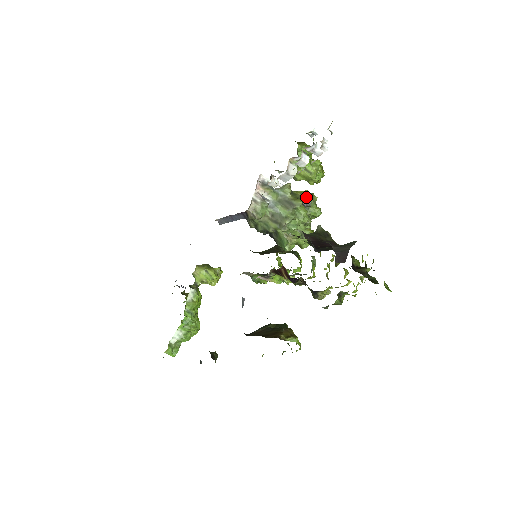
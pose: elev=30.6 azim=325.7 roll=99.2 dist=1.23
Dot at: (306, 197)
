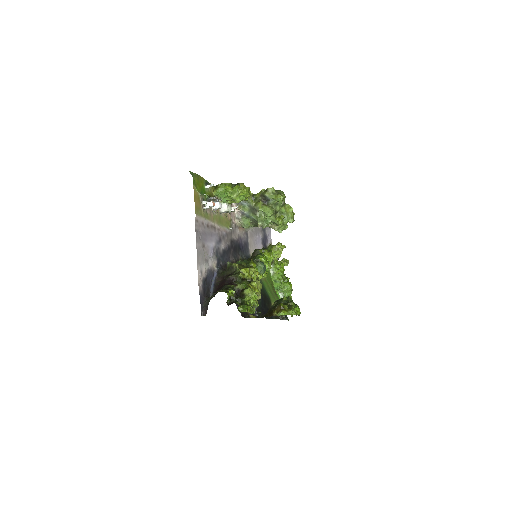
Dot at: (263, 196)
